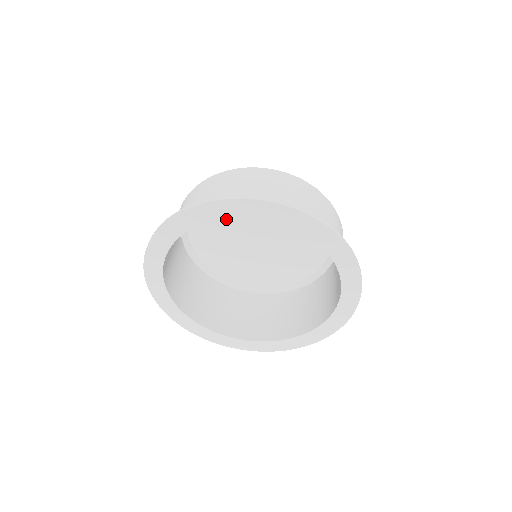
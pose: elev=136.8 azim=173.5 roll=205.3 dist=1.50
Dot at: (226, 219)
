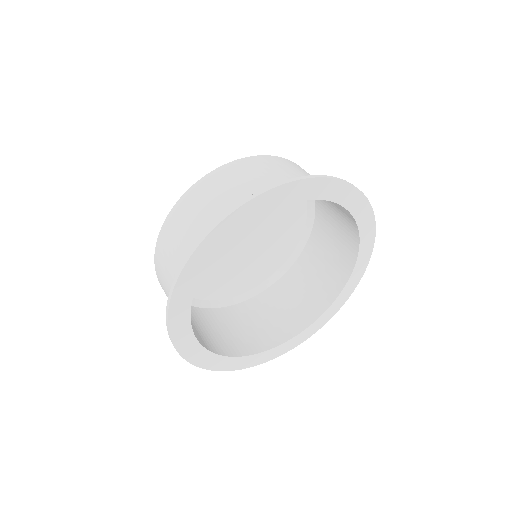
Dot at: occluded
